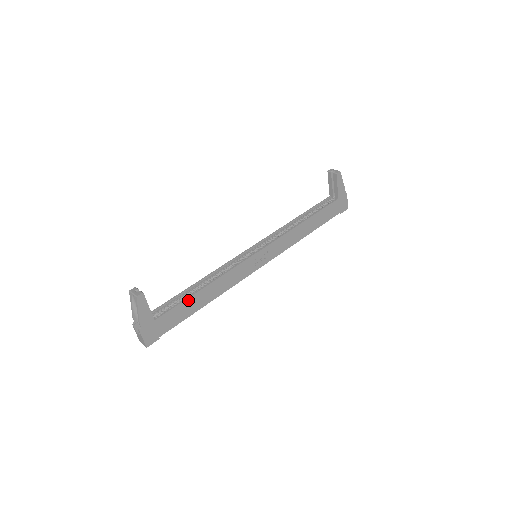
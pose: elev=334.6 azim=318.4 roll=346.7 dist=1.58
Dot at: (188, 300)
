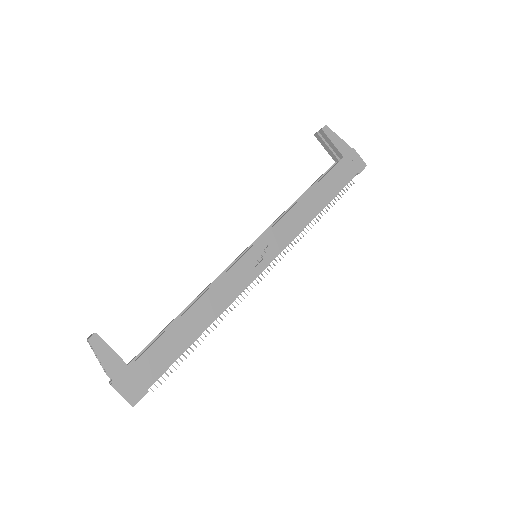
Dot at: (171, 330)
